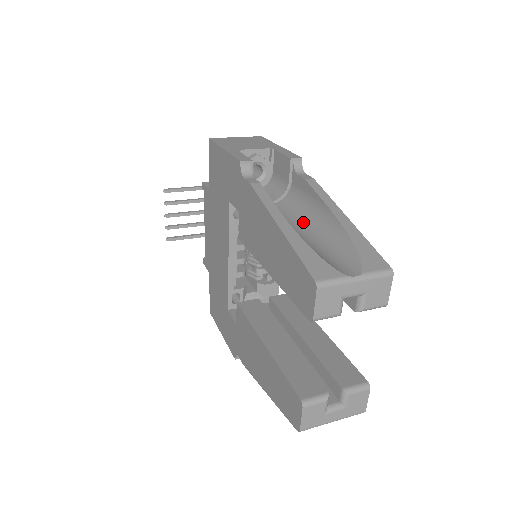
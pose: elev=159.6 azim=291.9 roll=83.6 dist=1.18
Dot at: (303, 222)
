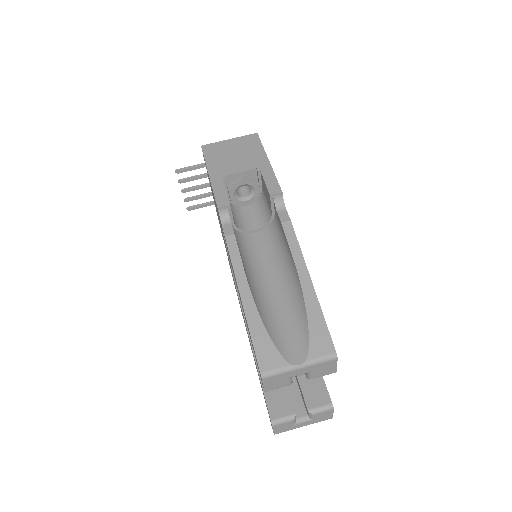
Dot at: (277, 270)
